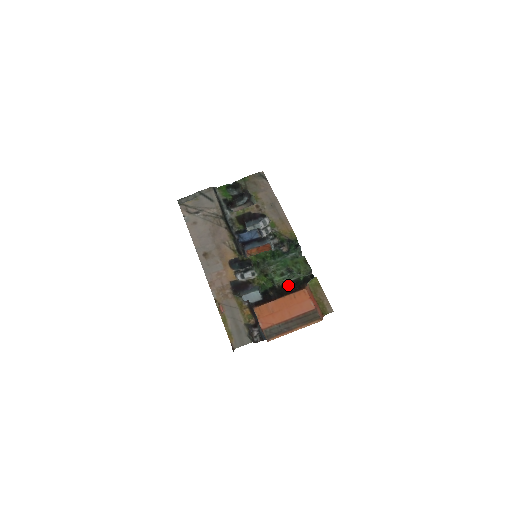
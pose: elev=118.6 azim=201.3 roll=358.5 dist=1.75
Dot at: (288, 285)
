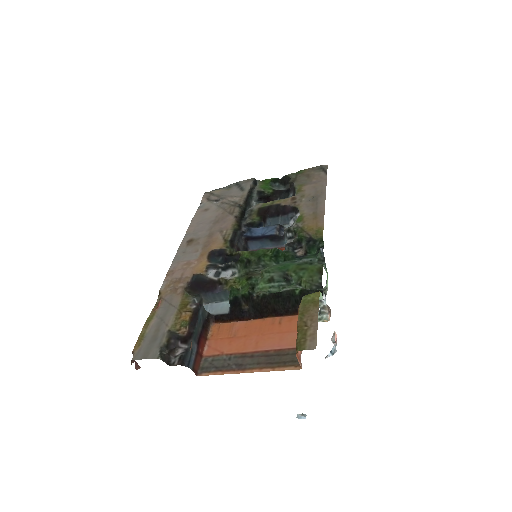
Dot at: (273, 298)
